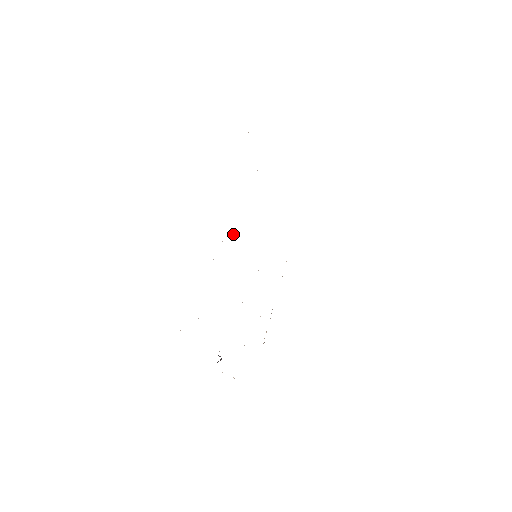
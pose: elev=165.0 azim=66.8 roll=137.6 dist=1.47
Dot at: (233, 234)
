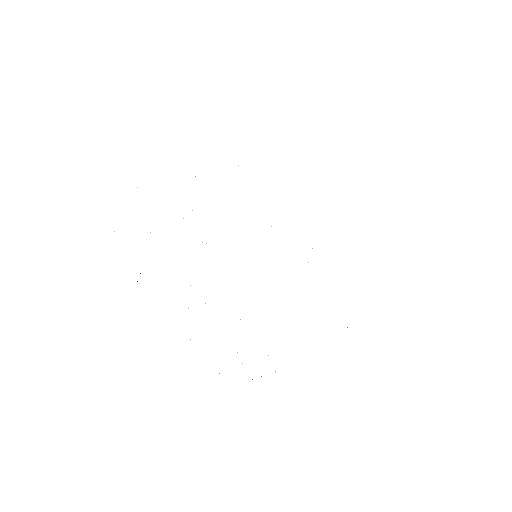
Dot at: occluded
